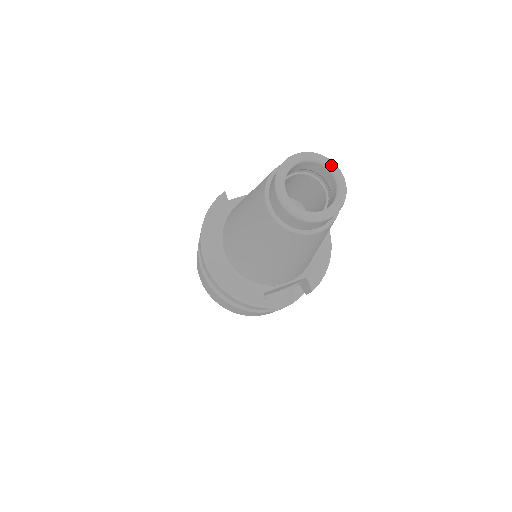
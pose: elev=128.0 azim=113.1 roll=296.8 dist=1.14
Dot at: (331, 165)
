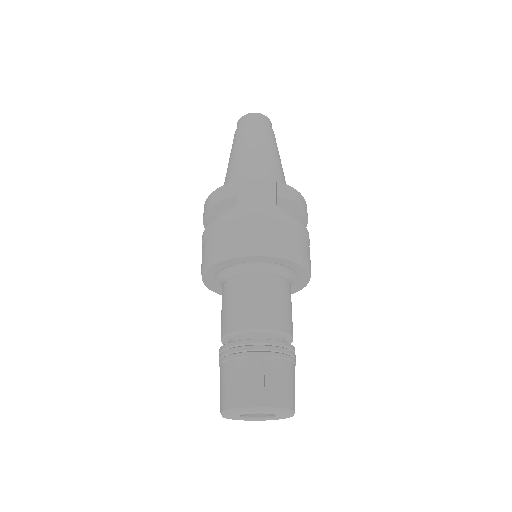
Dot at: occluded
